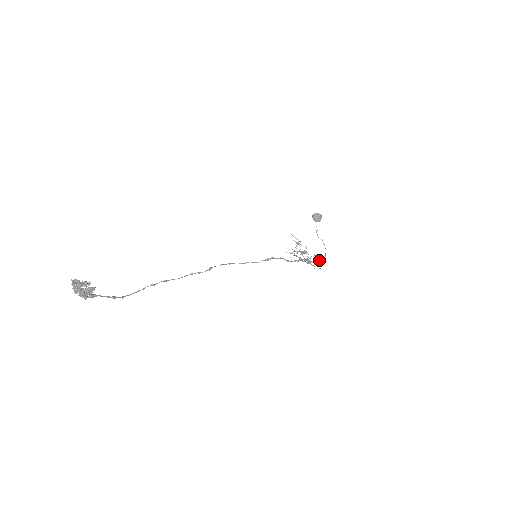
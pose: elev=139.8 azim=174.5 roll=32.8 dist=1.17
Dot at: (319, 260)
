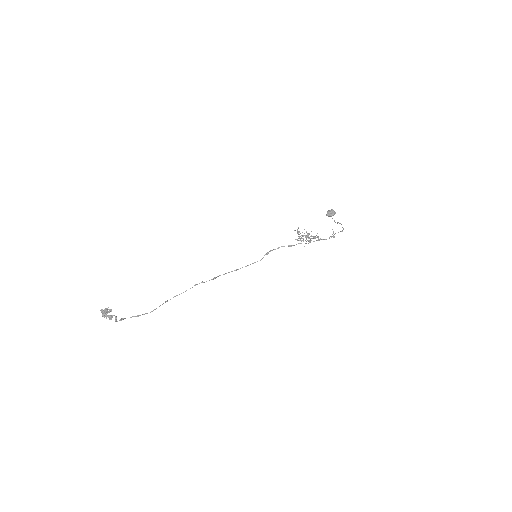
Dot at: (334, 234)
